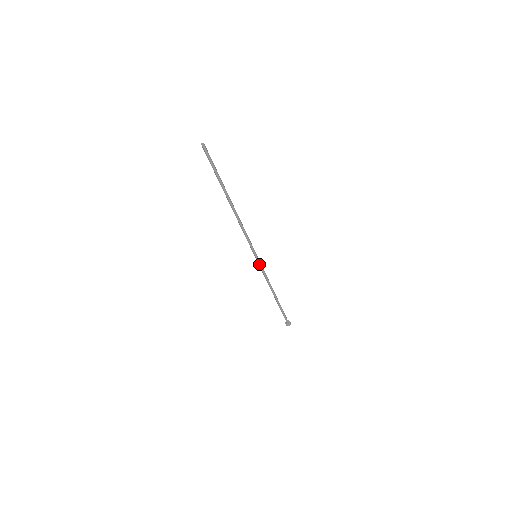
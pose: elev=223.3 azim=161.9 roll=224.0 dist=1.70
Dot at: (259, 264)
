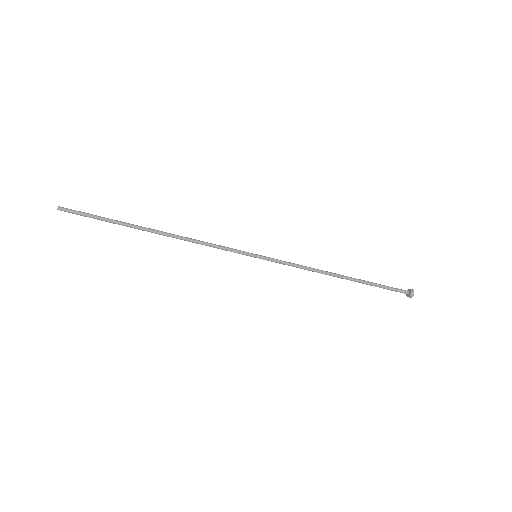
Dot at: (271, 261)
